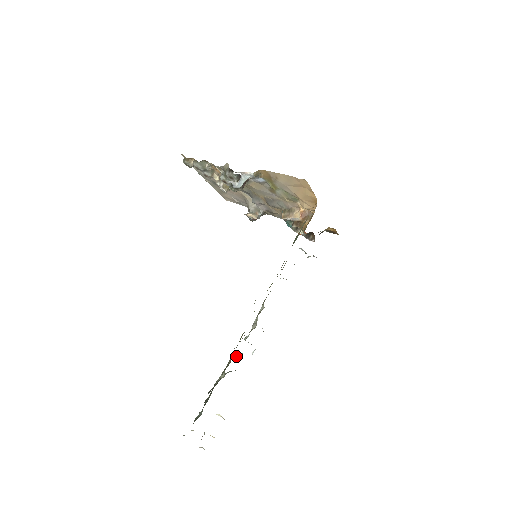
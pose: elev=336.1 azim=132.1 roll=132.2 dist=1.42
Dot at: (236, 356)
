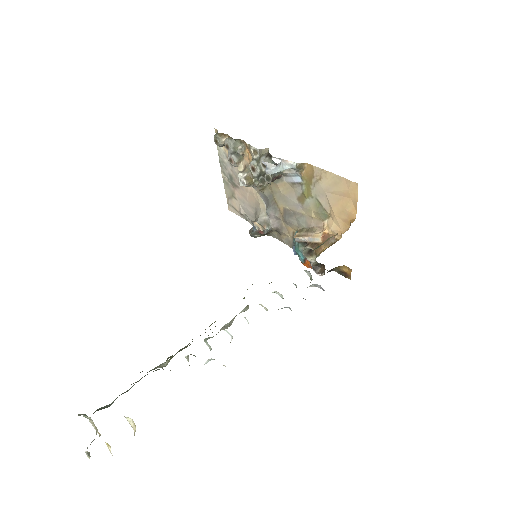
Dot at: occluded
